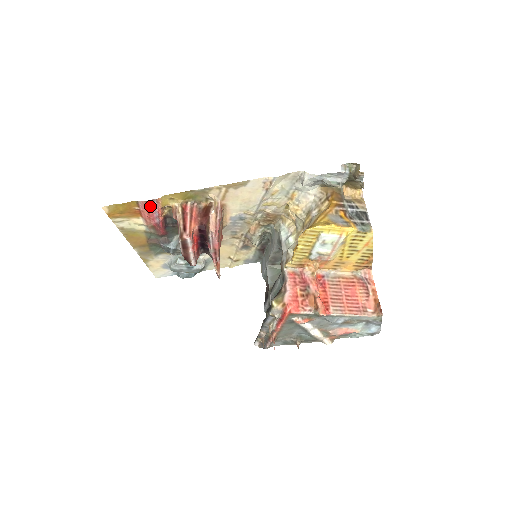
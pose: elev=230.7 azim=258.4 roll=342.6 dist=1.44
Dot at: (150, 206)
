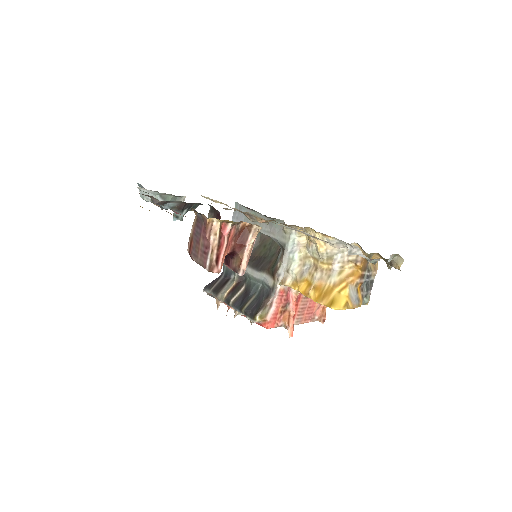
Dot at: occluded
